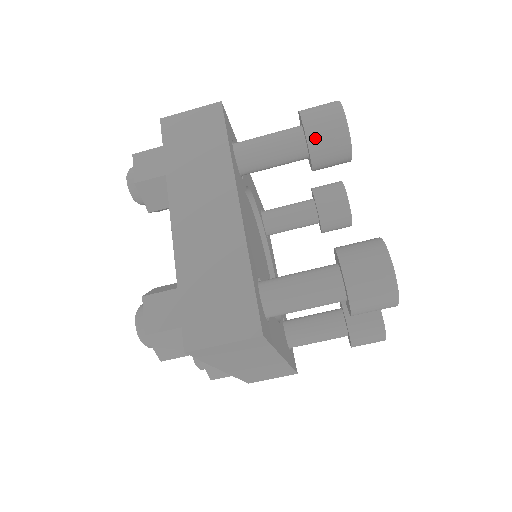
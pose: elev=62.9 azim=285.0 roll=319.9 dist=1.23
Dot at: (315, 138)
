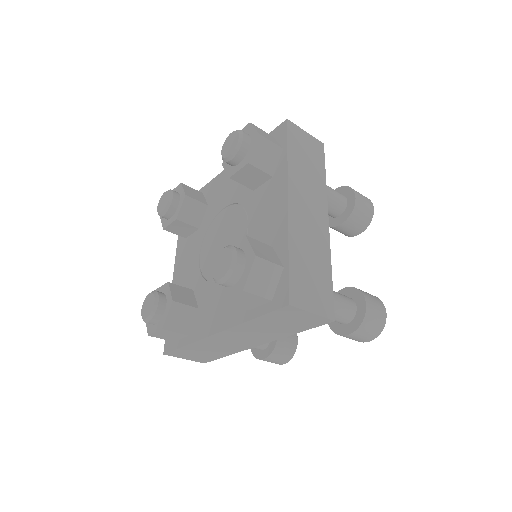
Dot at: occluded
